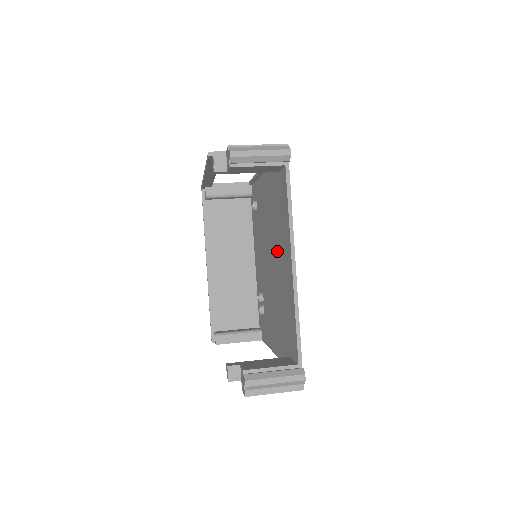
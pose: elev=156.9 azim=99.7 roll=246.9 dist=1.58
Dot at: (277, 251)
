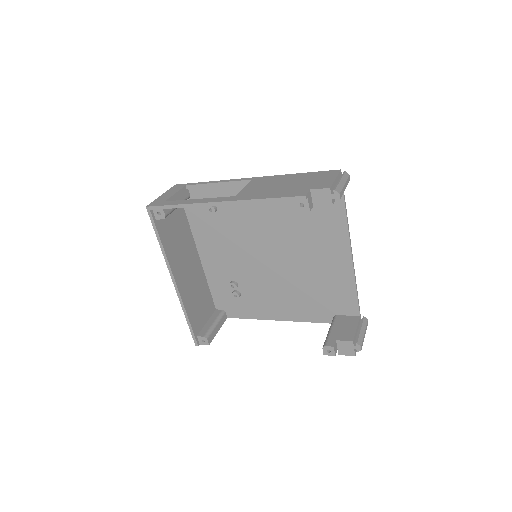
Dot at: (303, 248)
